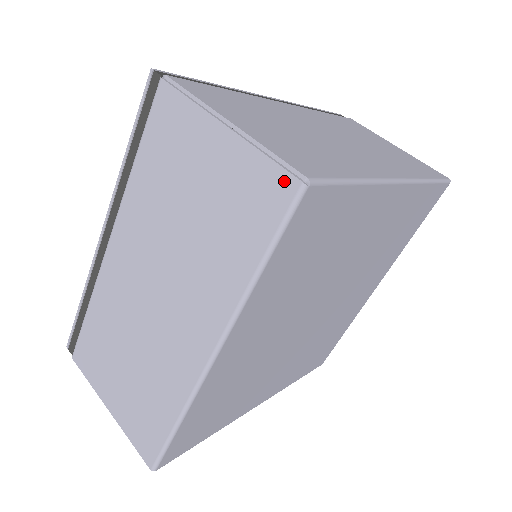
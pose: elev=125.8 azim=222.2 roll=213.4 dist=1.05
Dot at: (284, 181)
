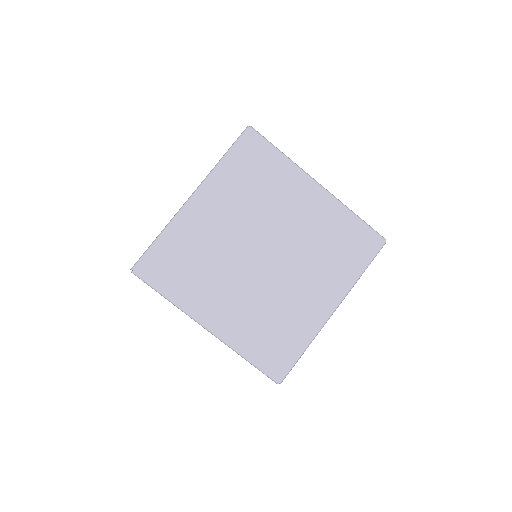
Dot at: occluded
